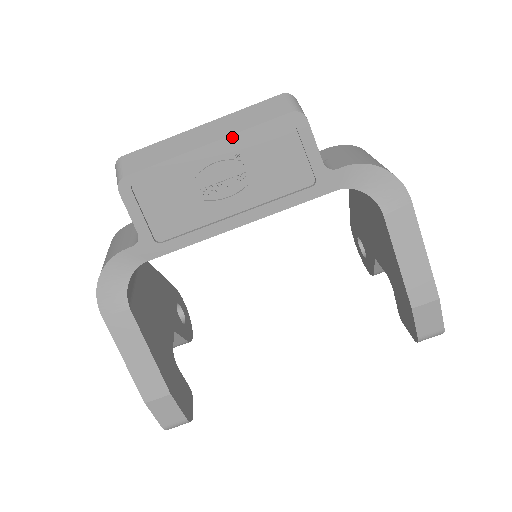
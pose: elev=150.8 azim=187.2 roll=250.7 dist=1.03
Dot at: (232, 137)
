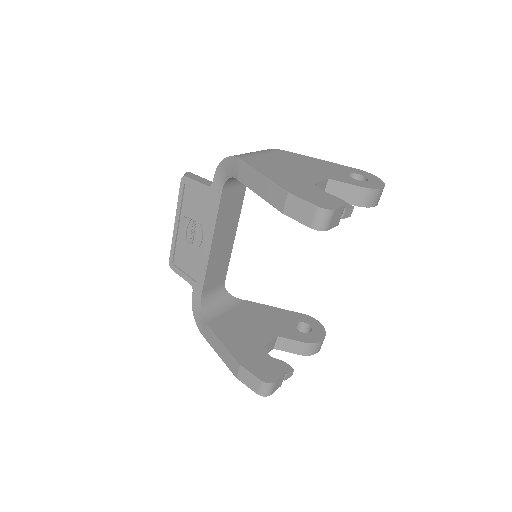
Dot at: (177, 212)
